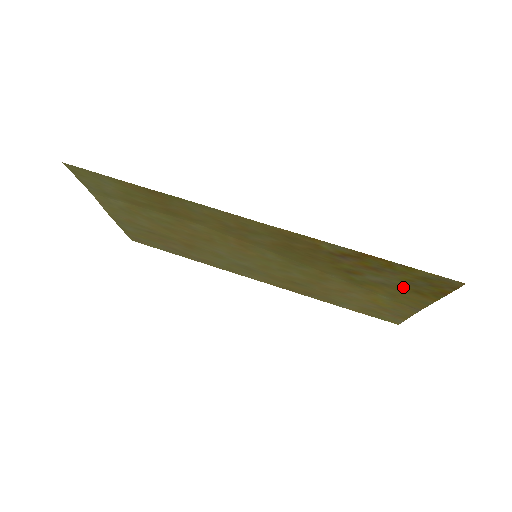
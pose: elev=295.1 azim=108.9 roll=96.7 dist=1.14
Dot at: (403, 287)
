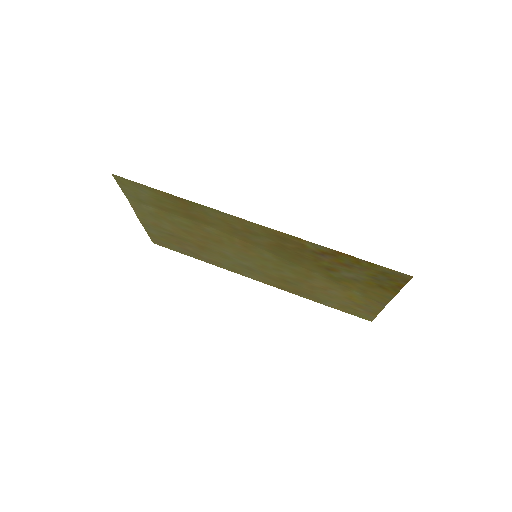
Dot at: (370, 282)
